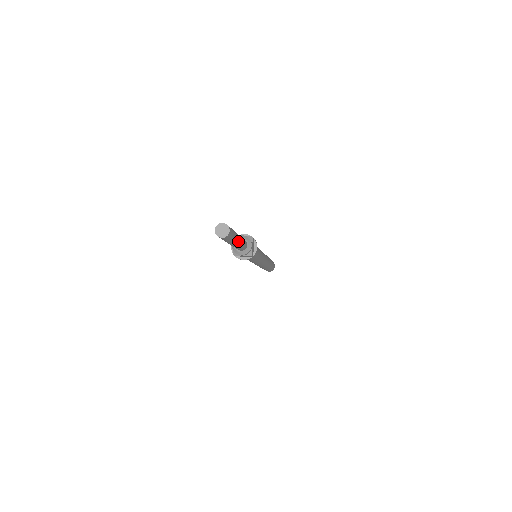
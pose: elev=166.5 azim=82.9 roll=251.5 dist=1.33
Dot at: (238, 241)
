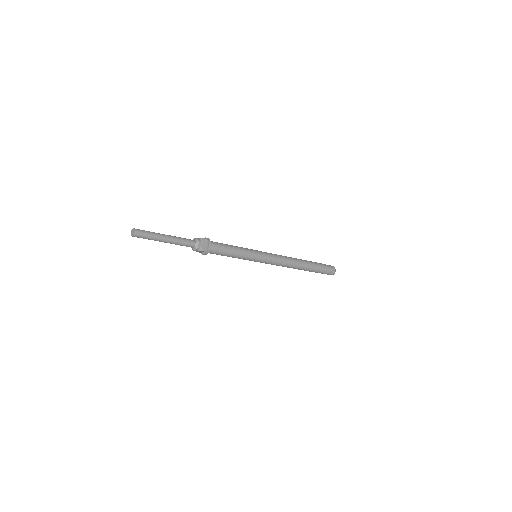
Dot at: (165, 240)
